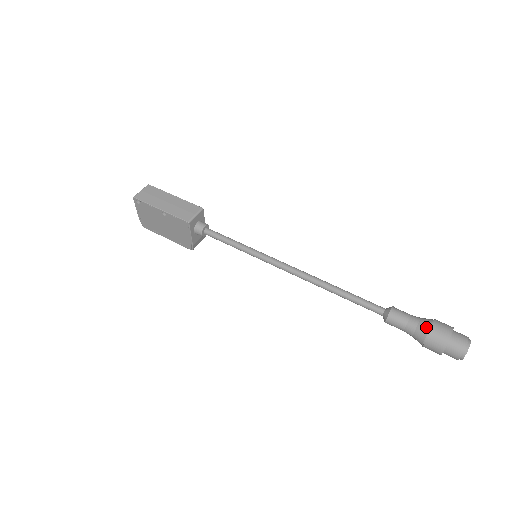
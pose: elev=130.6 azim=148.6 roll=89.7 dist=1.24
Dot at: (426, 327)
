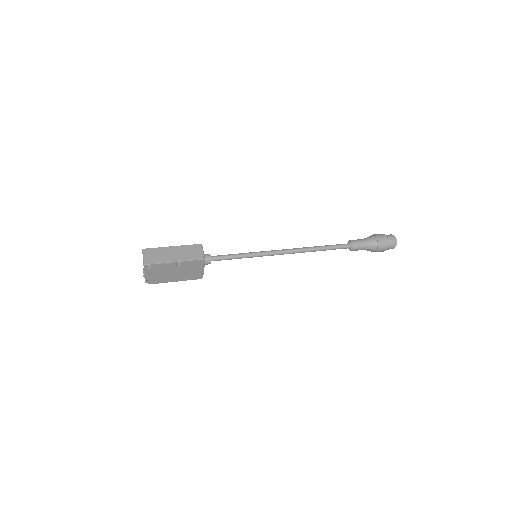
Dot at: (374, 241)
